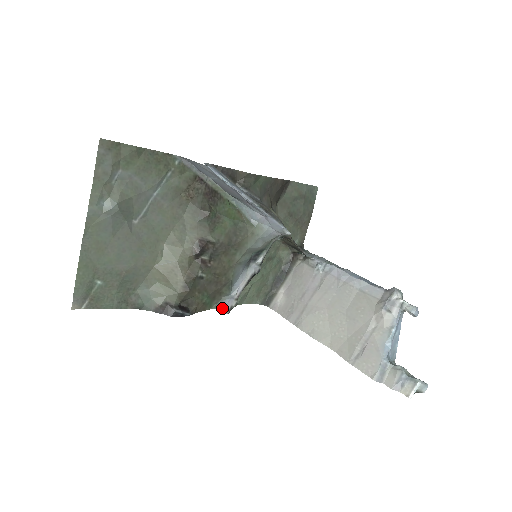
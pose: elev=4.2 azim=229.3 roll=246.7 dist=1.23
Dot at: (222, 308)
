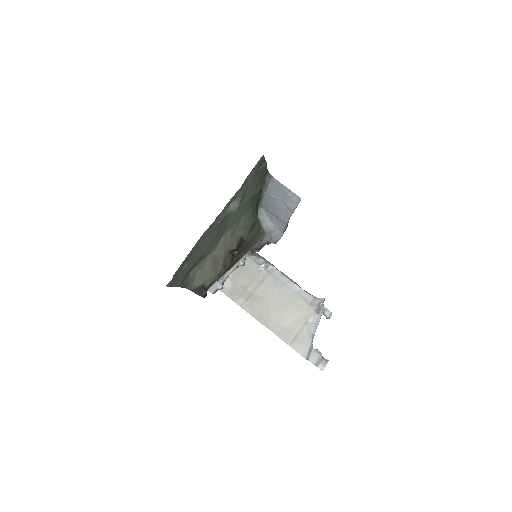
Dot at: occluded
